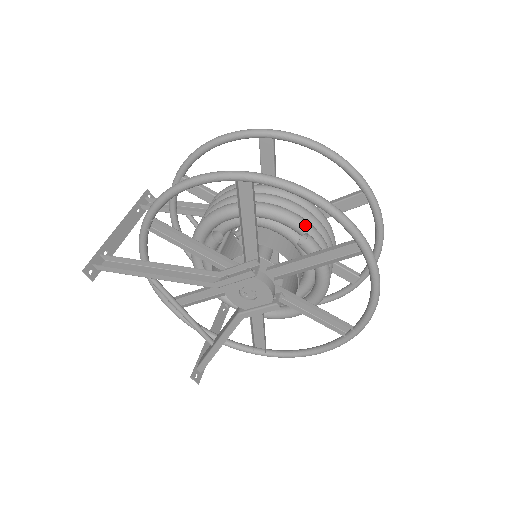
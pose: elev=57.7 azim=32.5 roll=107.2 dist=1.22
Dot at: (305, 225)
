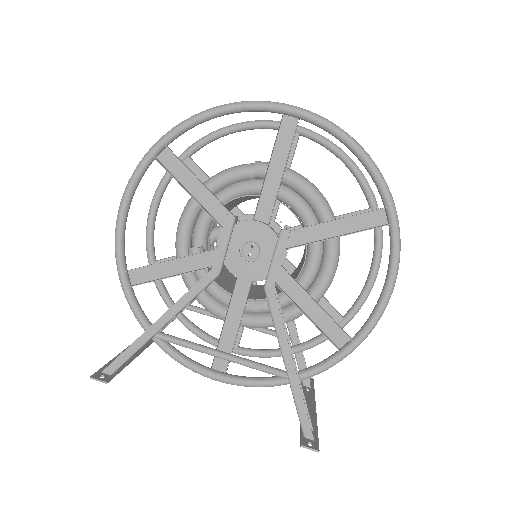
Dot at: (250, 164)
